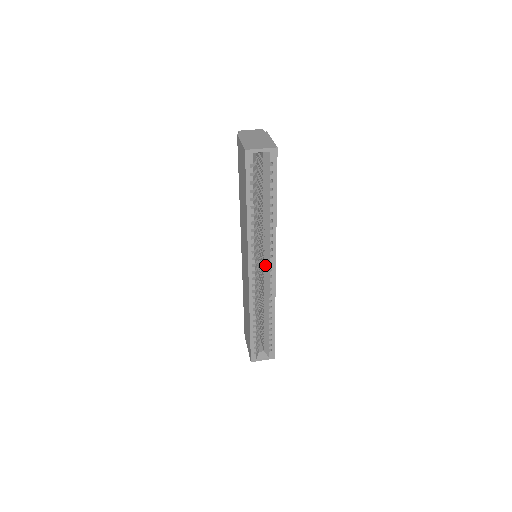
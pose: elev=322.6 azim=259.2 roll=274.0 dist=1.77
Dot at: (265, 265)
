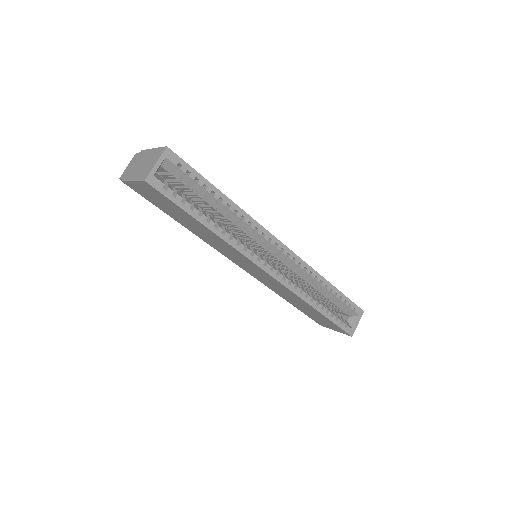
Dot at: occluded
